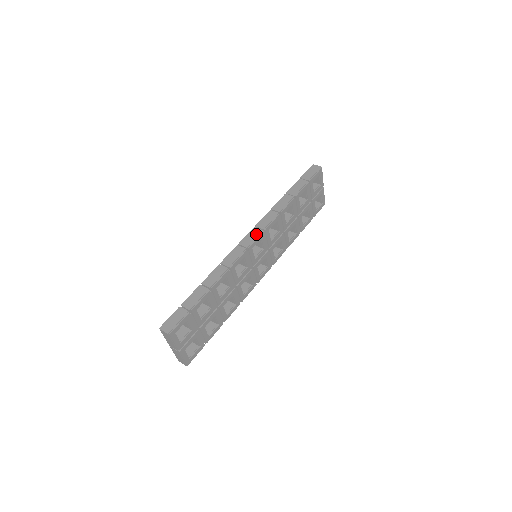
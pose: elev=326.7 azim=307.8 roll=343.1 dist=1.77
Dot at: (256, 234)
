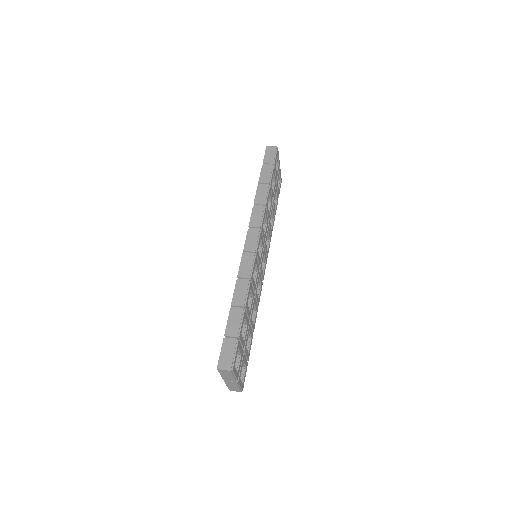
Dot at: (256, 235)
